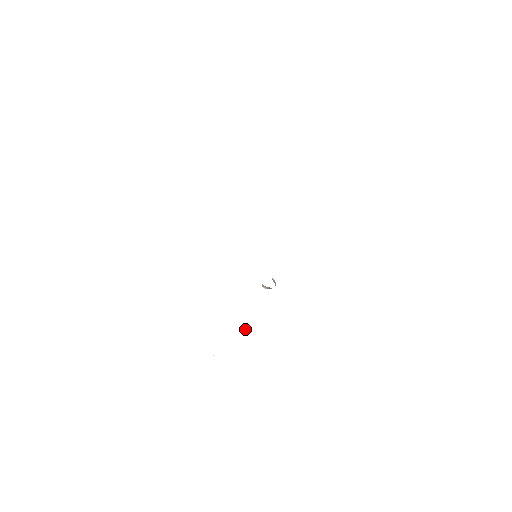
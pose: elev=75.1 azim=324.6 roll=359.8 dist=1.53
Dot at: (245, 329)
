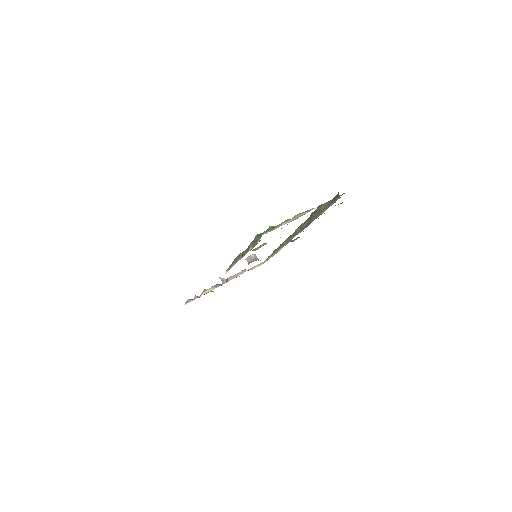
Dot at: (221, 279)
